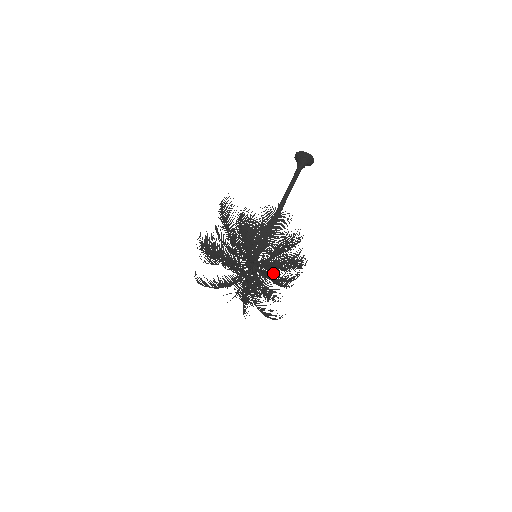
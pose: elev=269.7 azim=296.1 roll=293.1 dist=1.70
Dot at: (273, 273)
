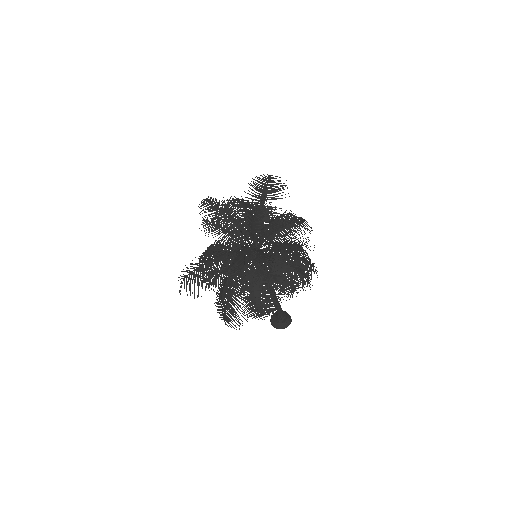
Dot at: occluded
